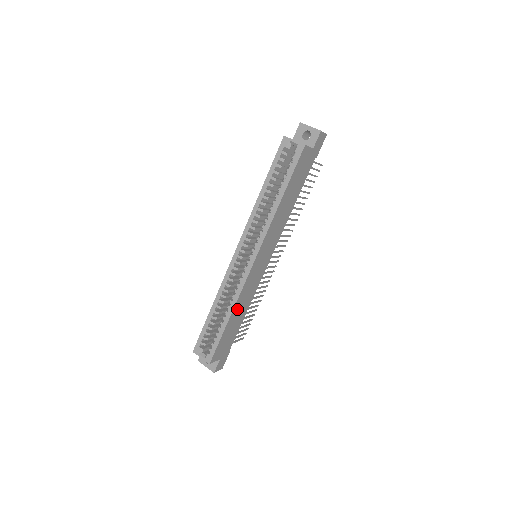
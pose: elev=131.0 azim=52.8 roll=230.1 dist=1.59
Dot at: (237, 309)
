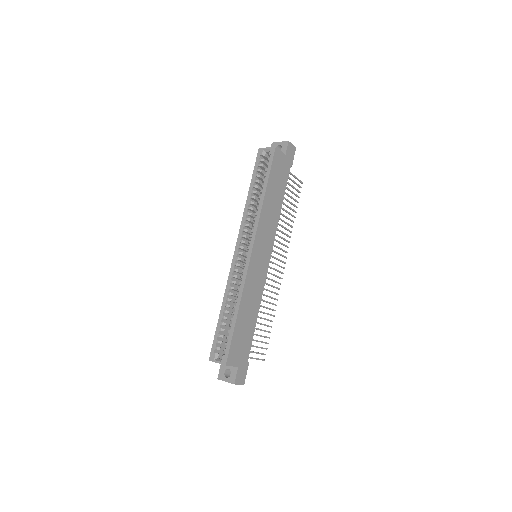
Dot at: (245, 304)
